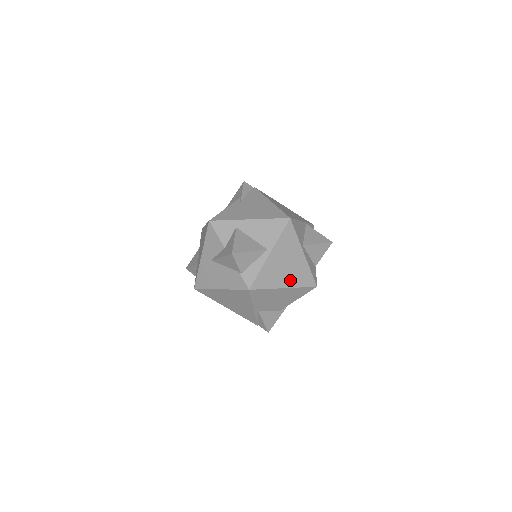
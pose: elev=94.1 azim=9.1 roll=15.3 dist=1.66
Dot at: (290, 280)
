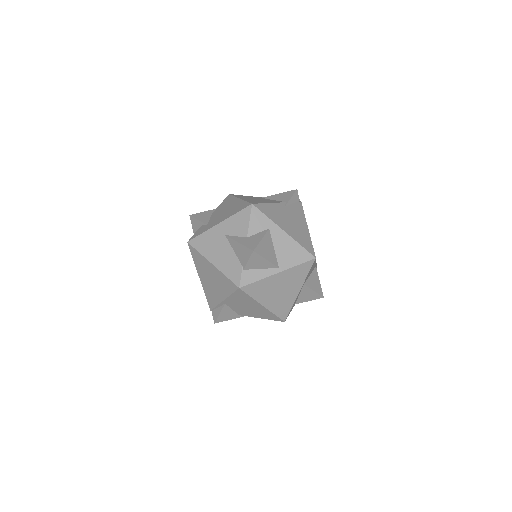
Dot at: (272, 303)
